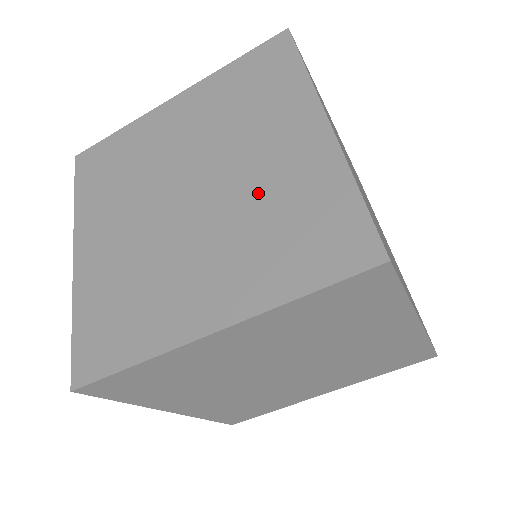
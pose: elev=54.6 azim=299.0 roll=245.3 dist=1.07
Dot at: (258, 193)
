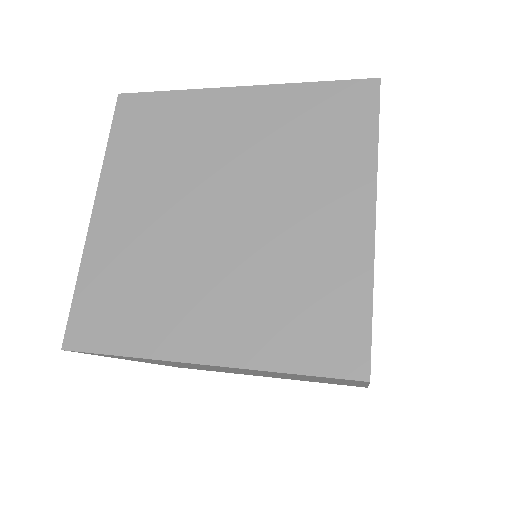
Dot at: (266, 151)
